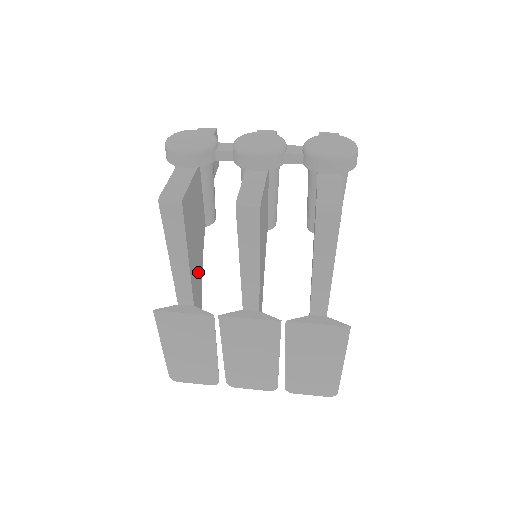
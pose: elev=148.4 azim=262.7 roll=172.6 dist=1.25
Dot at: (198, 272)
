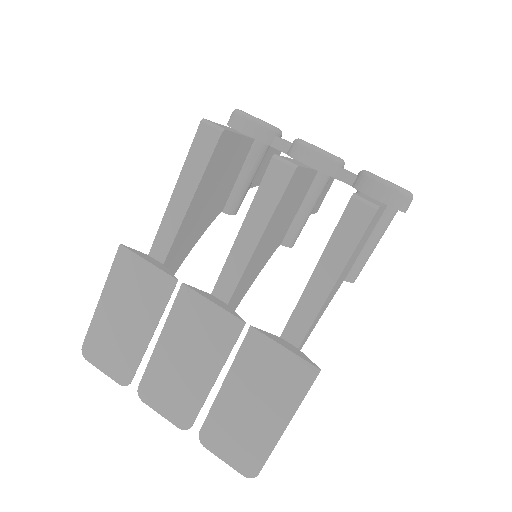
Dot at: (189, 240)
